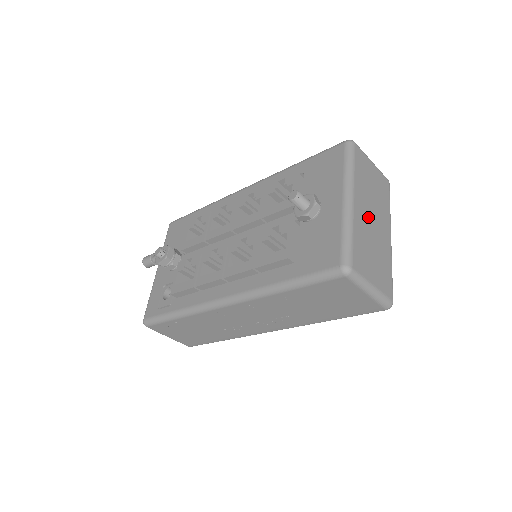
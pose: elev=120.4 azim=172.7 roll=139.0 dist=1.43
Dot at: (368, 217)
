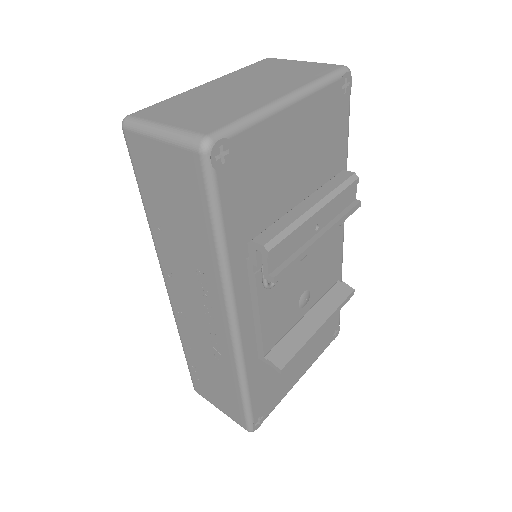
Dot at: (230, 89)
